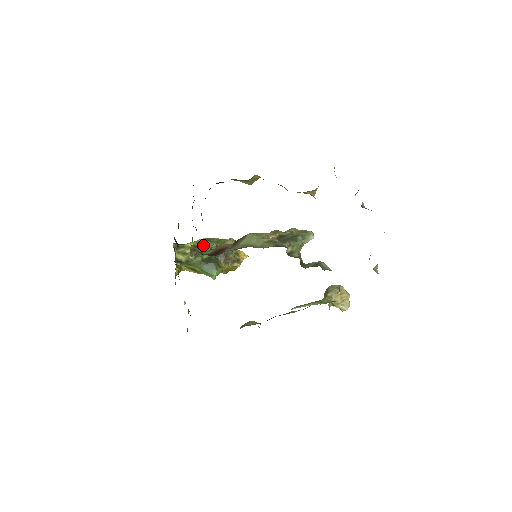
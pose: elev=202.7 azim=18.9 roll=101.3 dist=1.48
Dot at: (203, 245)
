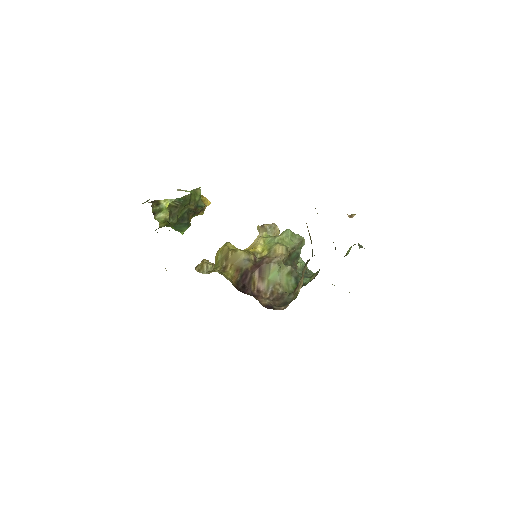
Dot at: (179, 205)
